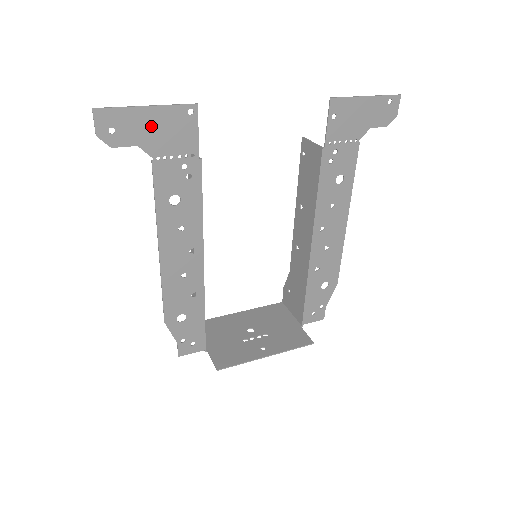
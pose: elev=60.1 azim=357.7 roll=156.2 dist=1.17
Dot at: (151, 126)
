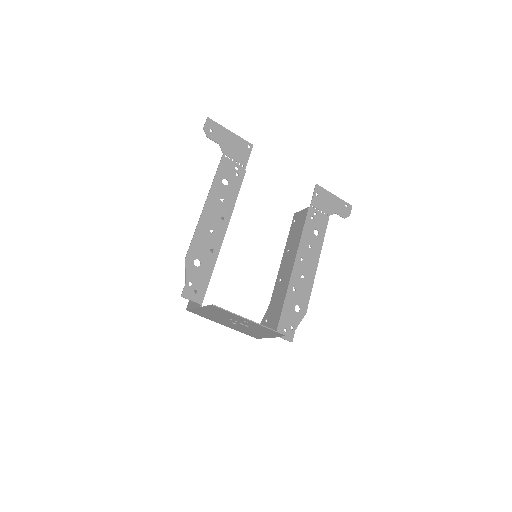
Dot at: (229, 140)
